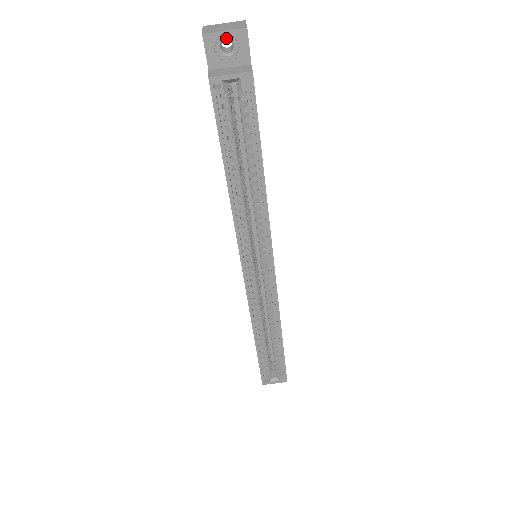
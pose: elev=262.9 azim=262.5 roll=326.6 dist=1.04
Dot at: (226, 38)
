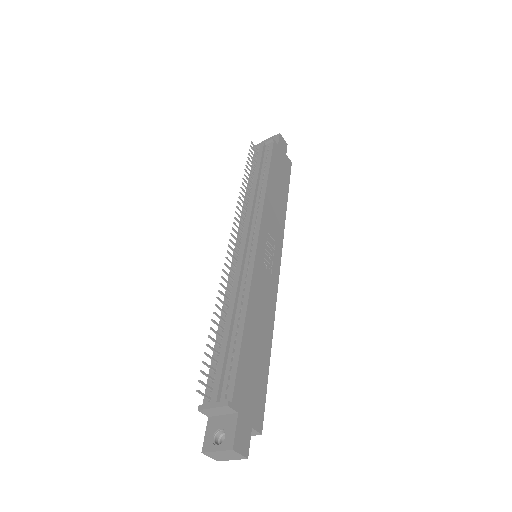
Dot at: occluded
